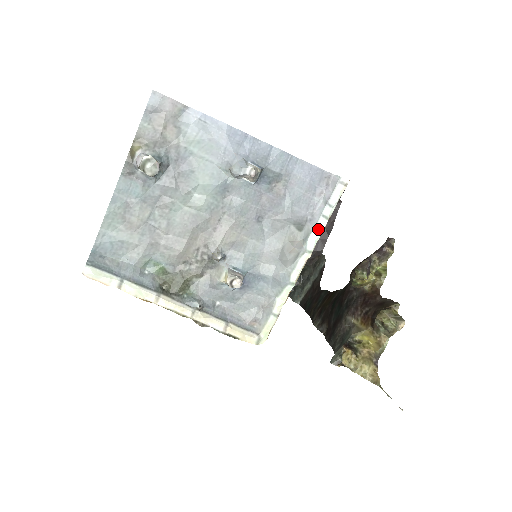
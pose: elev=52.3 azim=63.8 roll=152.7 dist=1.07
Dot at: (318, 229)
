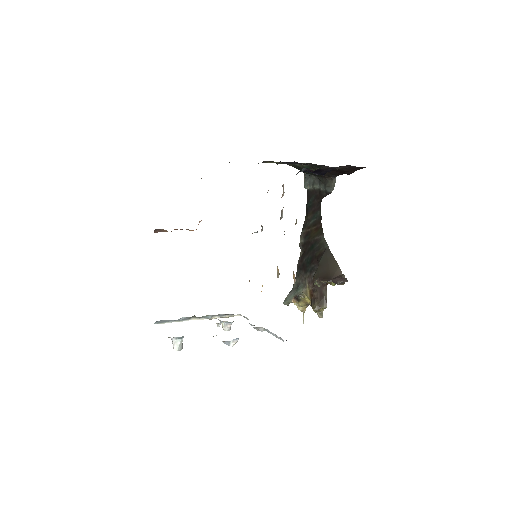
Dot at: occluded
